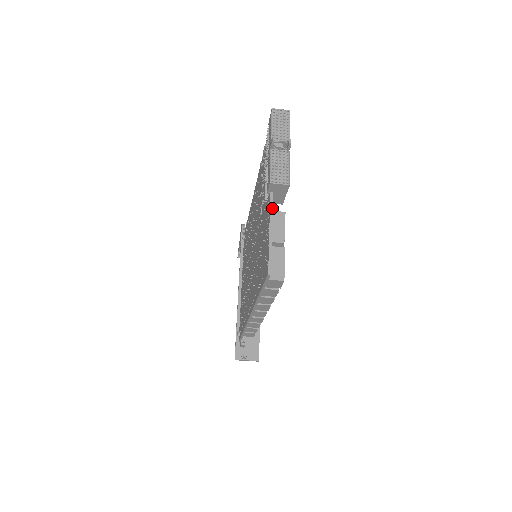
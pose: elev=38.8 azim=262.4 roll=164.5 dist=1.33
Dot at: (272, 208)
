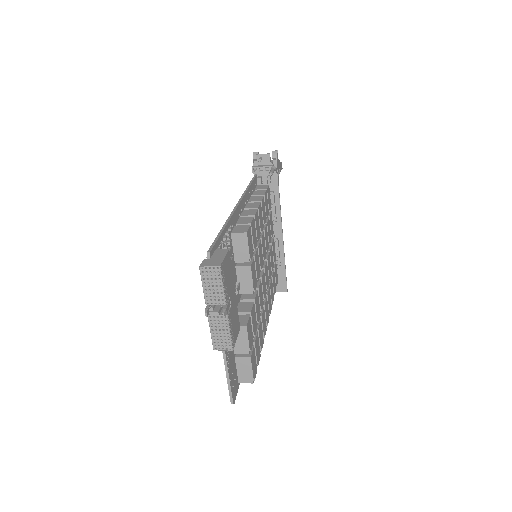
Dot at: (225, 355)
